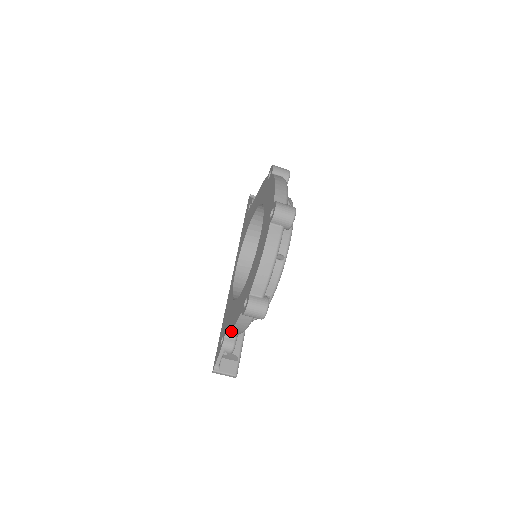
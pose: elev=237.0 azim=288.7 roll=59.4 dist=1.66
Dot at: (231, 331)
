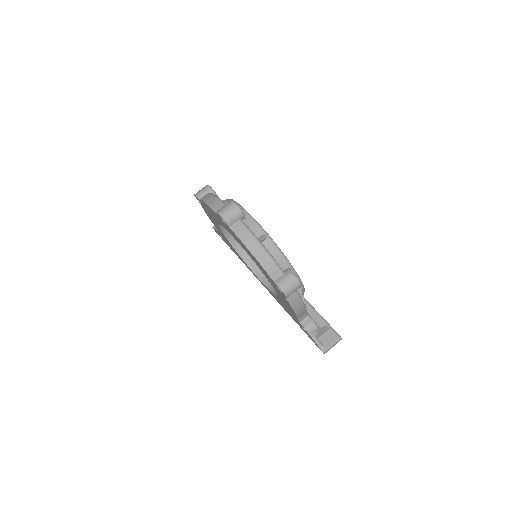
Dot at: (299, 316)
